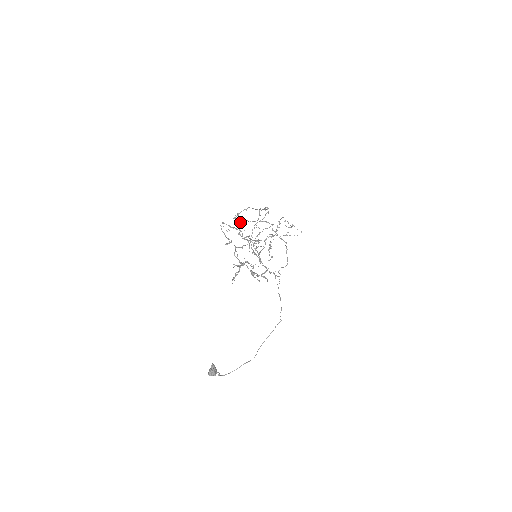
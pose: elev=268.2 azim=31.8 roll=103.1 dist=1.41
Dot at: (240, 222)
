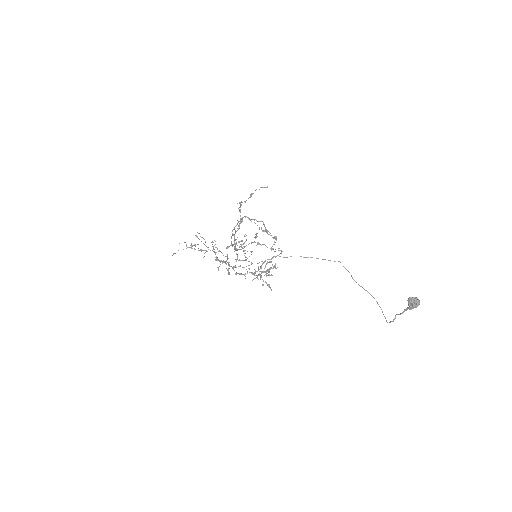
Dot at: (231, 236)
